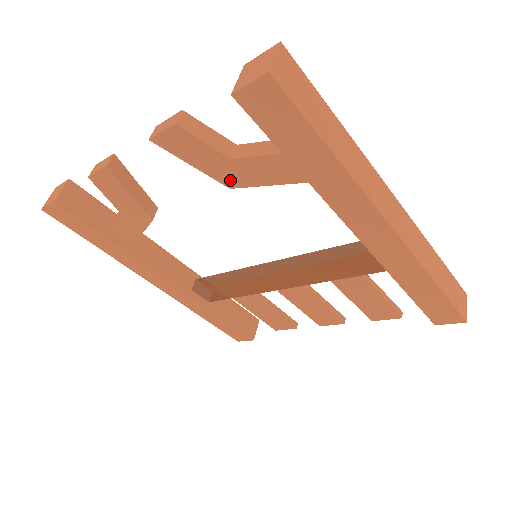
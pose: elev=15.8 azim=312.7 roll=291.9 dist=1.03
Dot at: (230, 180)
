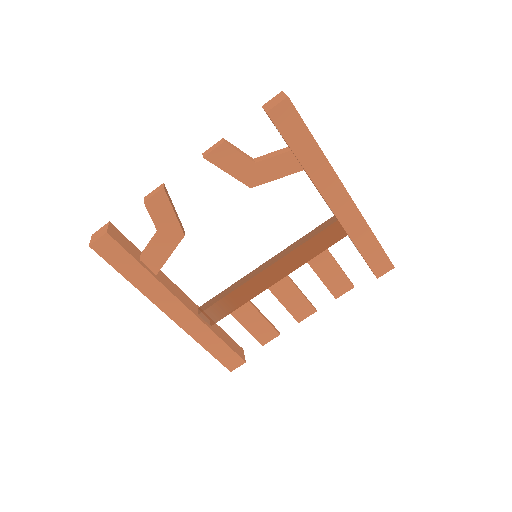
Dot at: (252, 181)
